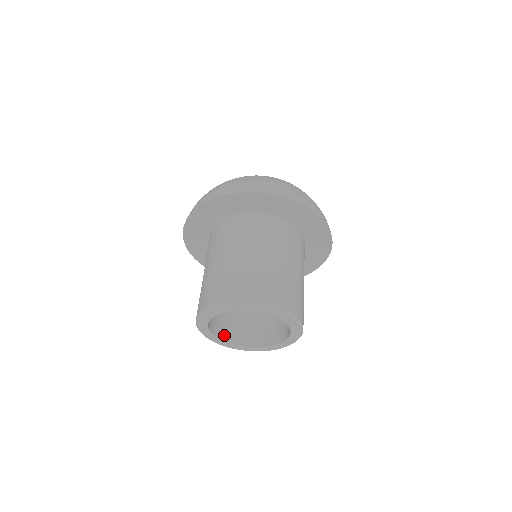
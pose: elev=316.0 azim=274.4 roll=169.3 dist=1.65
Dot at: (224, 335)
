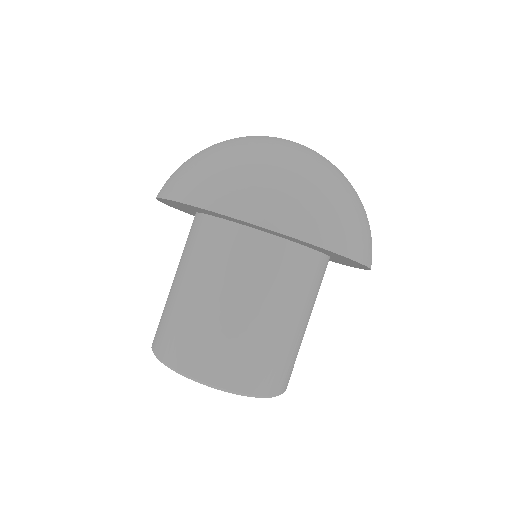
Dot at: occluded
